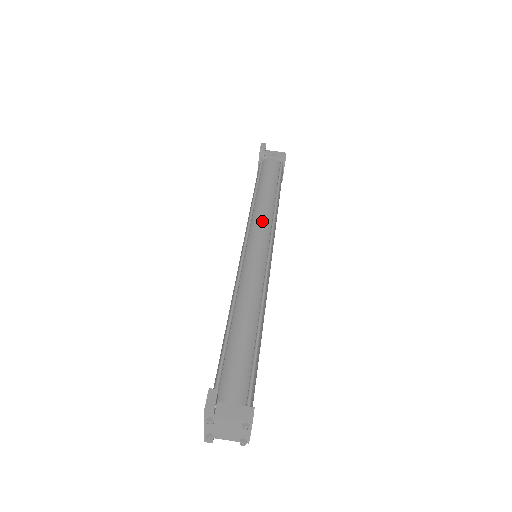
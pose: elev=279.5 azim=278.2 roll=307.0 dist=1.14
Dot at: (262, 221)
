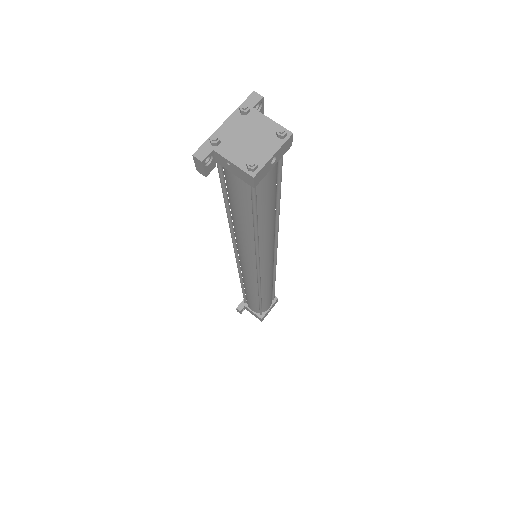
Dot at: occluded
